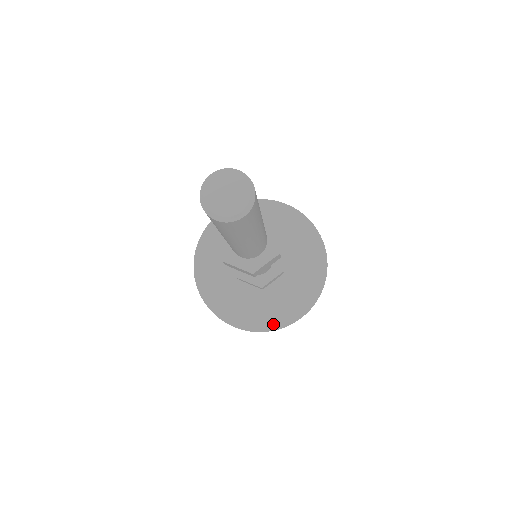
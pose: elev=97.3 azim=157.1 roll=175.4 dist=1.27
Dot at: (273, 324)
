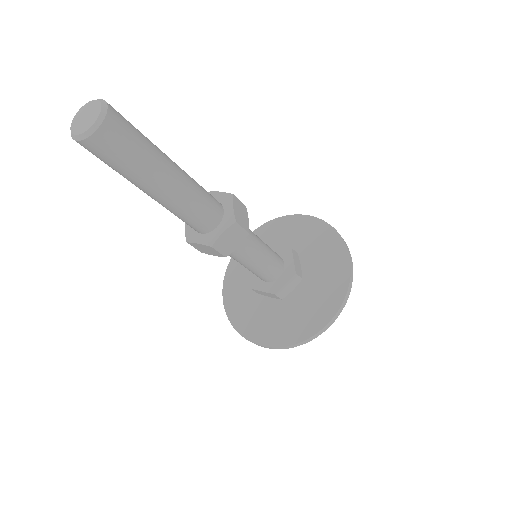
Dot at: (297, 336)
